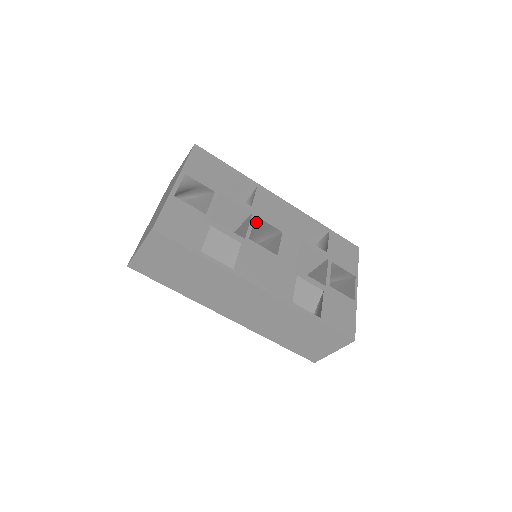
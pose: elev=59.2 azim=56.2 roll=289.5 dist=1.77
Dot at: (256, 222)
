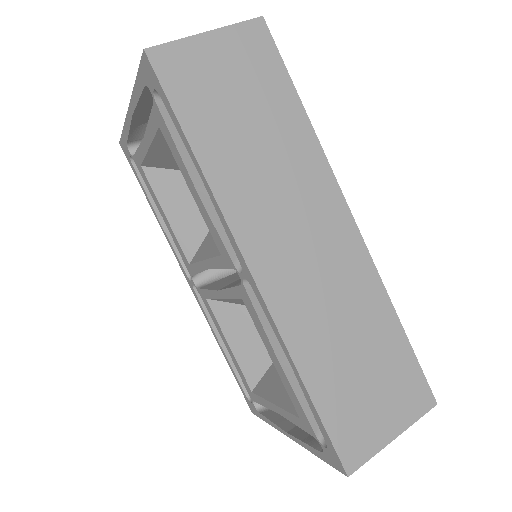
Dot at: occluded
